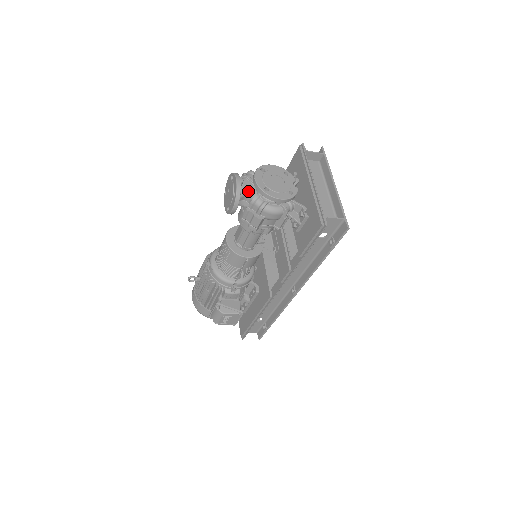
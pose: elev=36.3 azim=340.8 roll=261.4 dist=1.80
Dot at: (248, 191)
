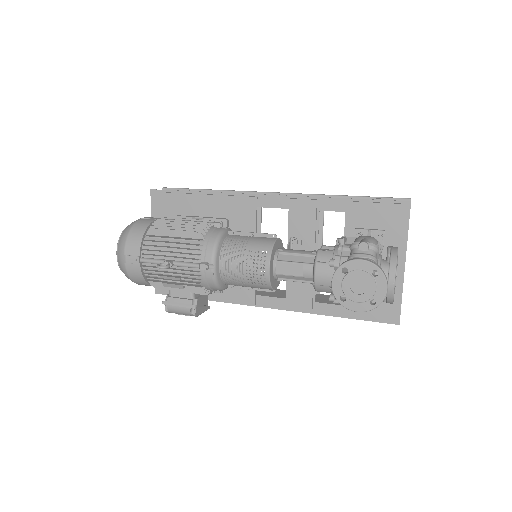
Dot at: occluded
